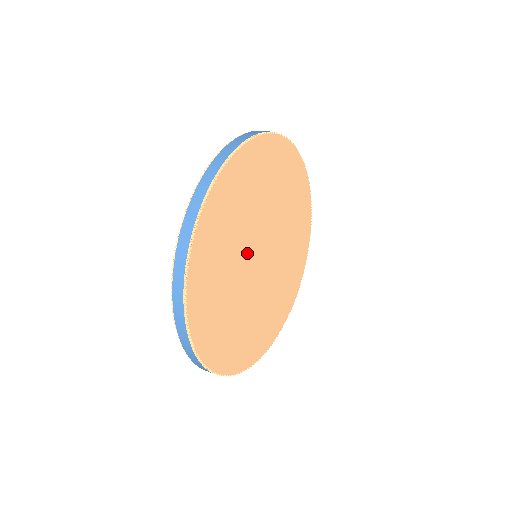
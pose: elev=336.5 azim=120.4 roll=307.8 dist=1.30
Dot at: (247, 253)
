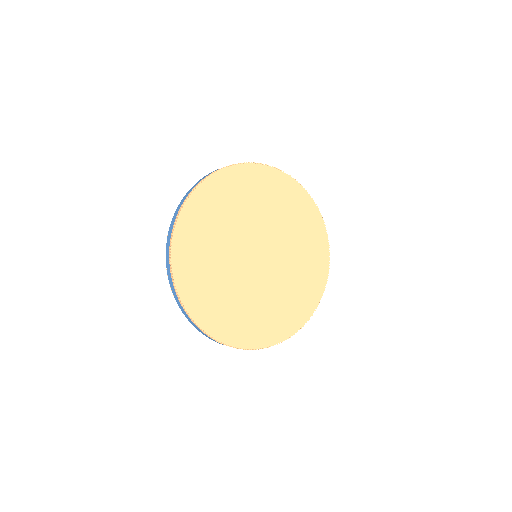
Dot at: (240, 244)
